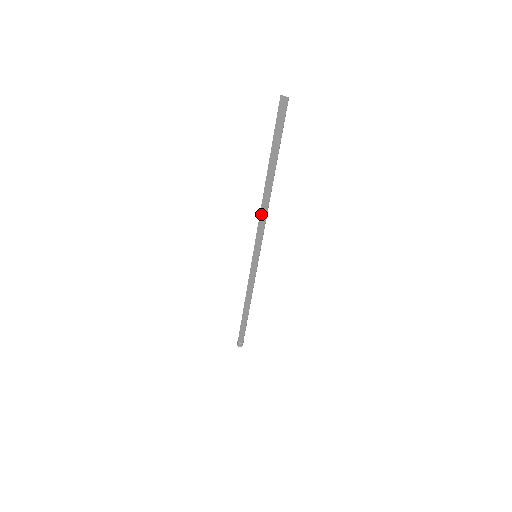
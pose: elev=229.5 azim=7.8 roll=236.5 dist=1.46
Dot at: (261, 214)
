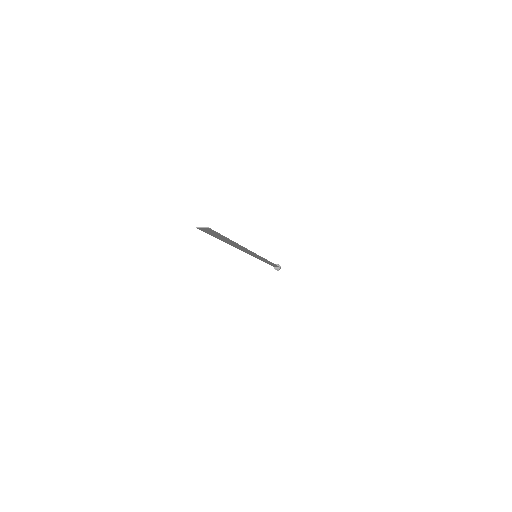
Dot at: (241, 250)
